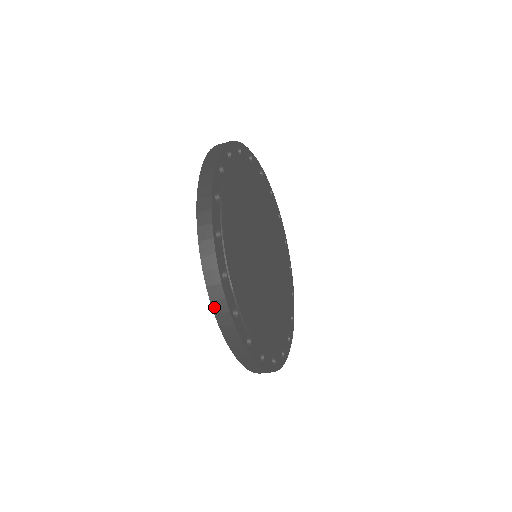
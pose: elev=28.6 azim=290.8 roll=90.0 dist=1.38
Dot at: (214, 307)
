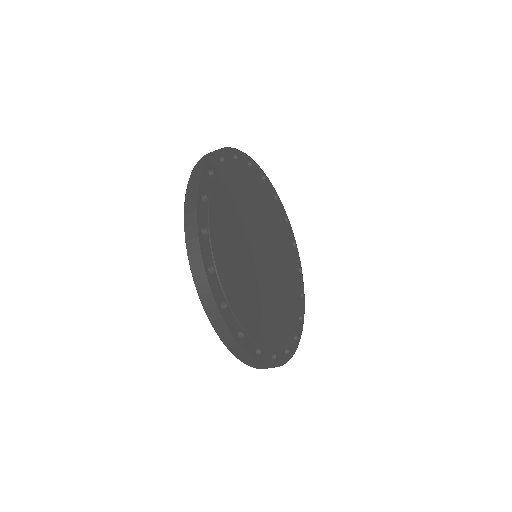
Dot at: (258, 368)
